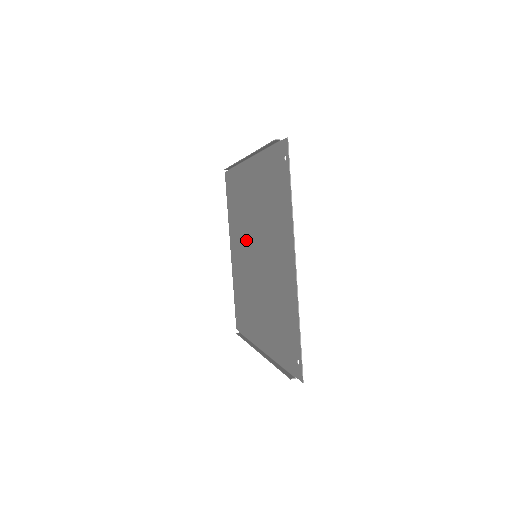
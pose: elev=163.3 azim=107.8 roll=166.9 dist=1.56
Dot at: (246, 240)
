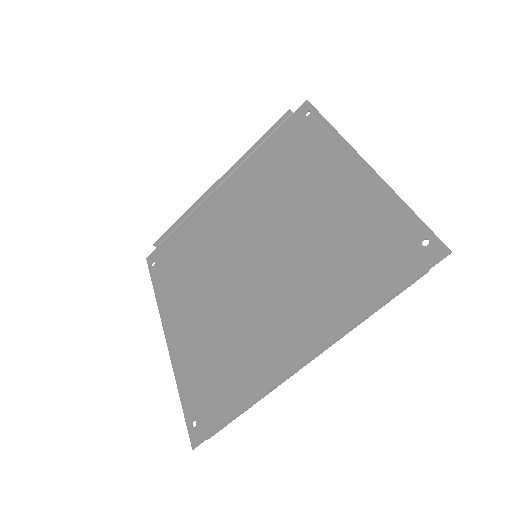
Dot at: (222, 267)
